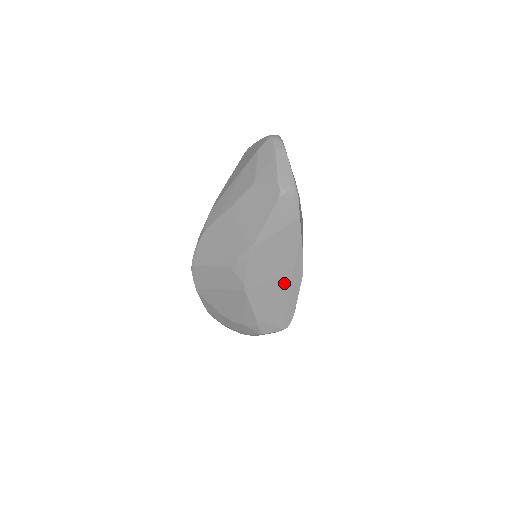
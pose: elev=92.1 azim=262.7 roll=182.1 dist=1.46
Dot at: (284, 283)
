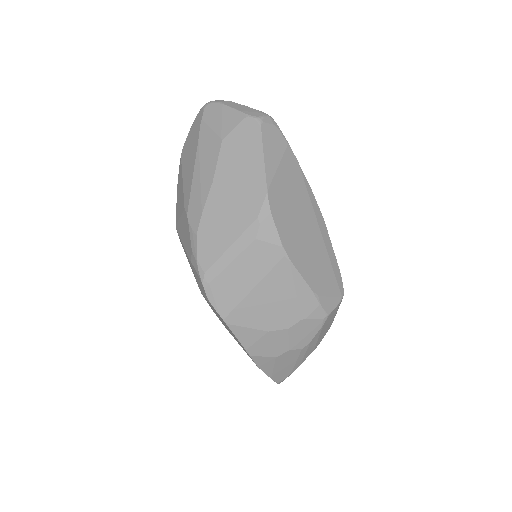
Dot at: (314, 232)
